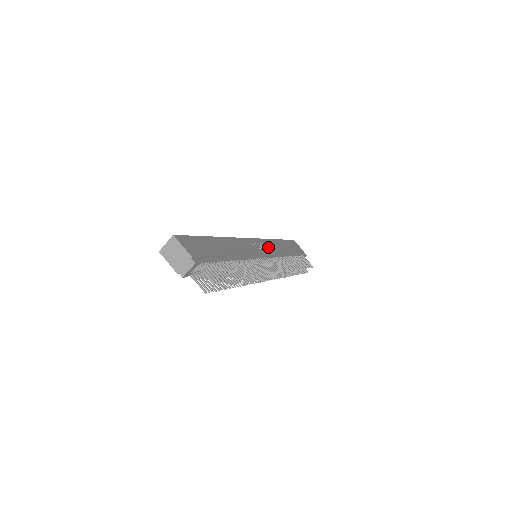
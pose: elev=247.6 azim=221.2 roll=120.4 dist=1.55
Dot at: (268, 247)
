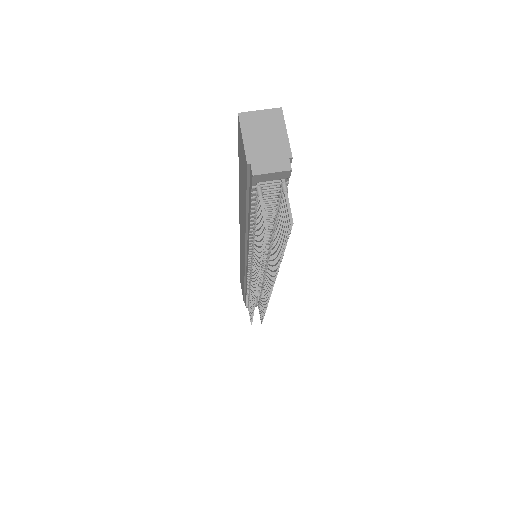
Dot at: occluded
